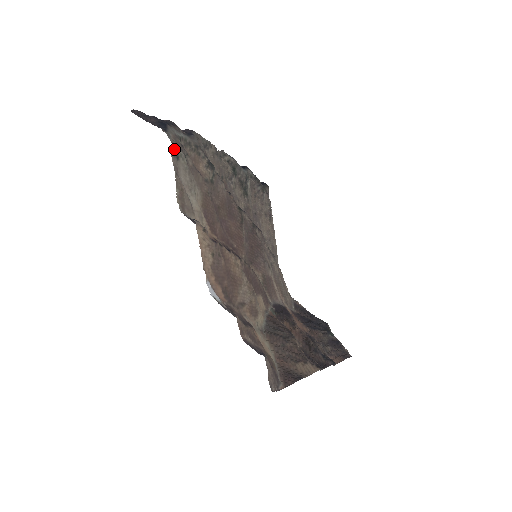
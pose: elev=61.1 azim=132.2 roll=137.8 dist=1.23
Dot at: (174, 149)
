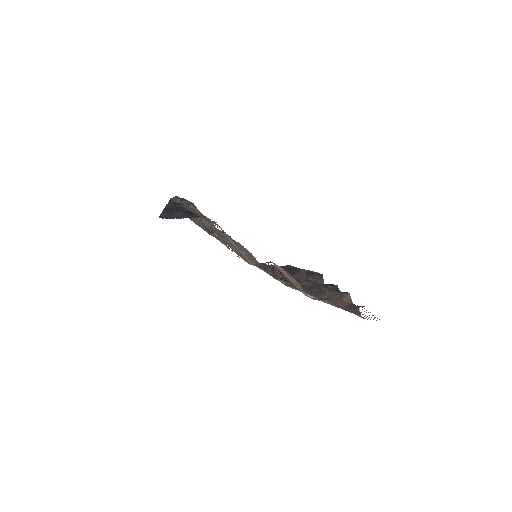
Dot at: (219, 226)
